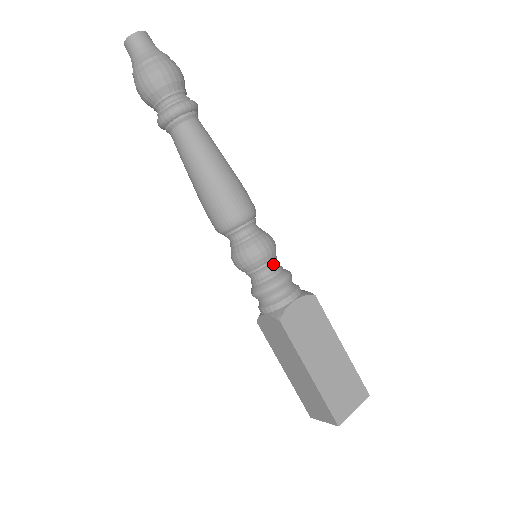
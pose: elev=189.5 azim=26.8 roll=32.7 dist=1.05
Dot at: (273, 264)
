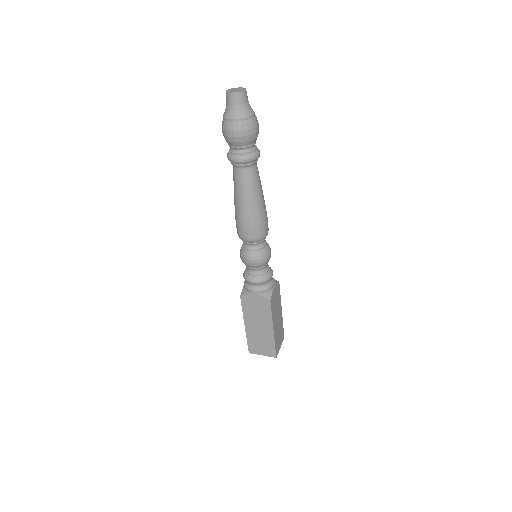
Dot at: (267, 263)
